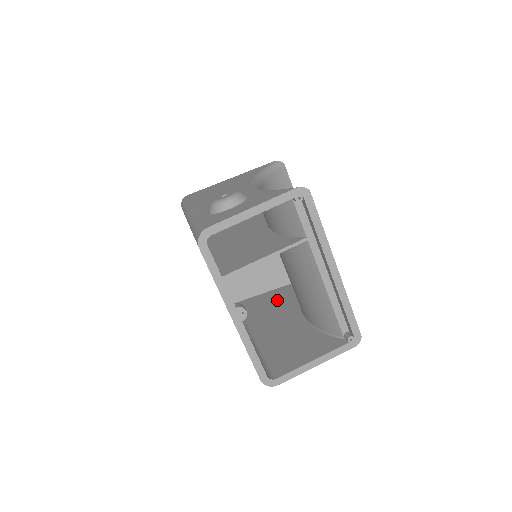
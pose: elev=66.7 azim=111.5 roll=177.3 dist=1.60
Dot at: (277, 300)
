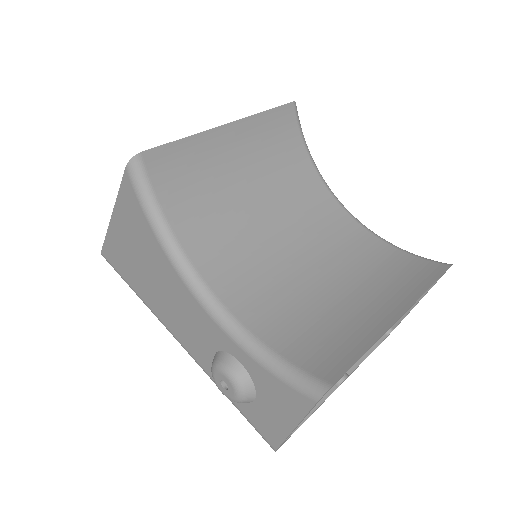
Dot at: occluded
